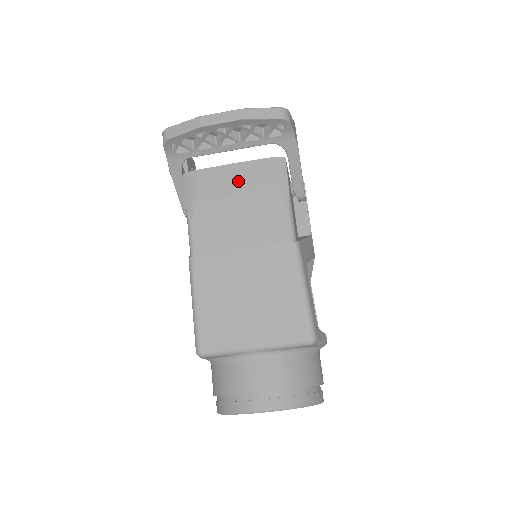
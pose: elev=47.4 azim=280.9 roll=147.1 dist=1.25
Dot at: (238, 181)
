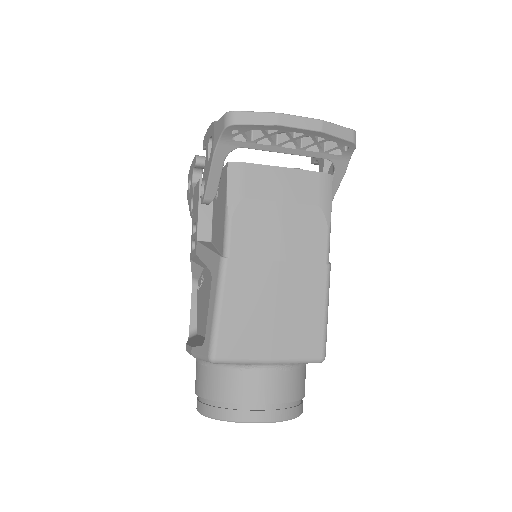
Dot at: (287, 188)
